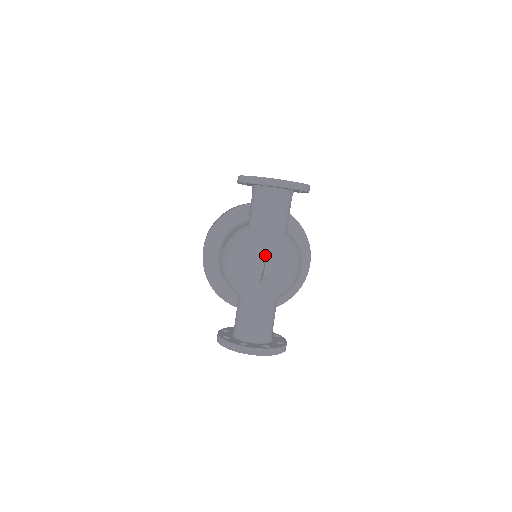
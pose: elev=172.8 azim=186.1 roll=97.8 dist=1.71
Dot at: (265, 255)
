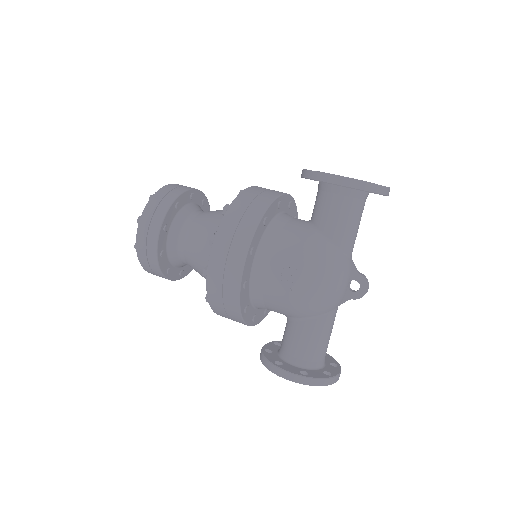
Dot at: (358, 272)
